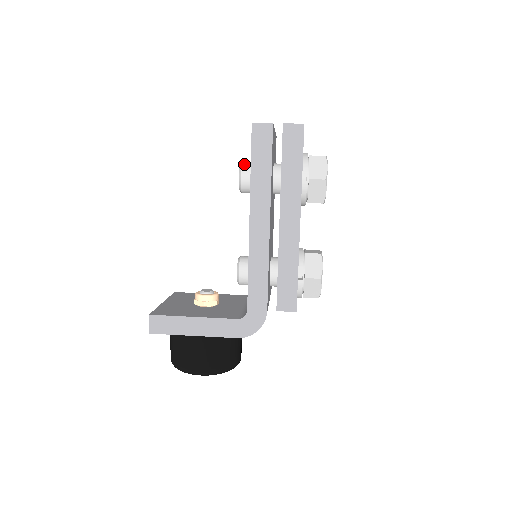
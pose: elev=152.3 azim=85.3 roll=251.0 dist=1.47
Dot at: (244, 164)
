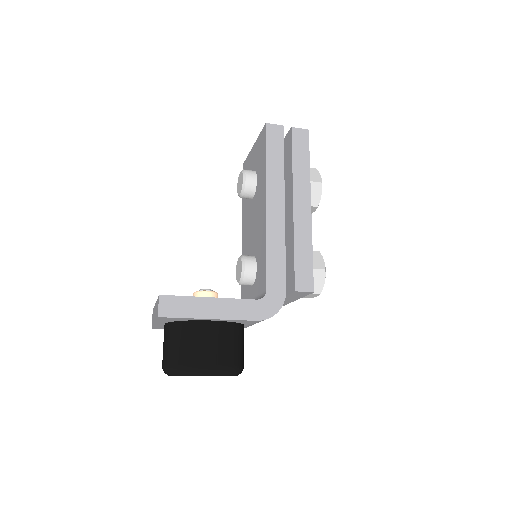
Dot at: occluded
